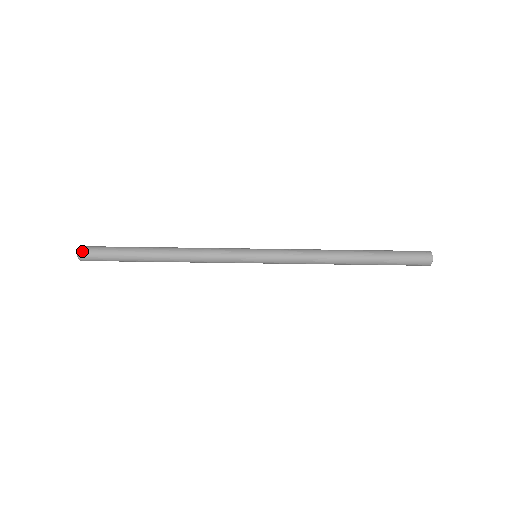
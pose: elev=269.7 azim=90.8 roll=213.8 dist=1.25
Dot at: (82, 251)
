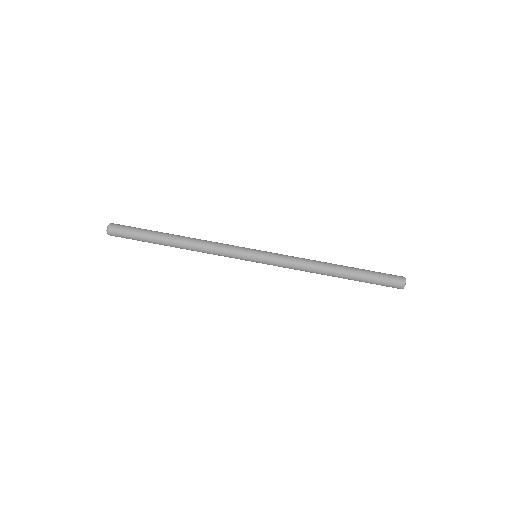
Dot at: (113, 224)
